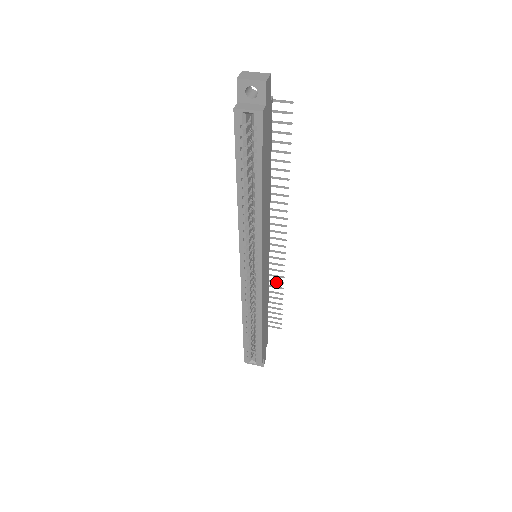
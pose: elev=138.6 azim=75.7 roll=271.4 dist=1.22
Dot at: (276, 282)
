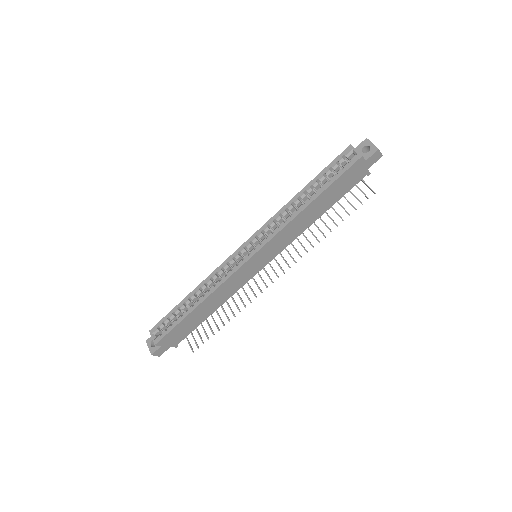
Dot at: (237, 306)
